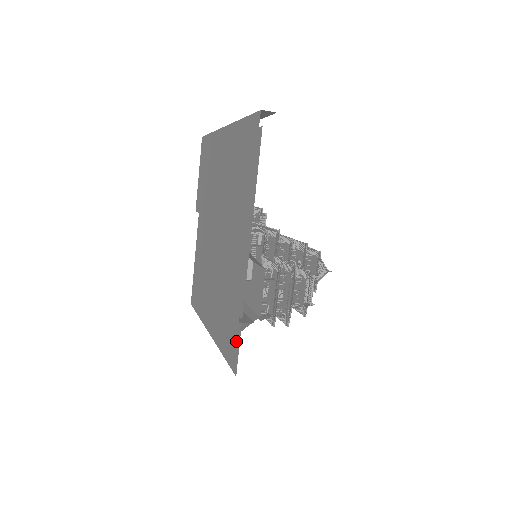
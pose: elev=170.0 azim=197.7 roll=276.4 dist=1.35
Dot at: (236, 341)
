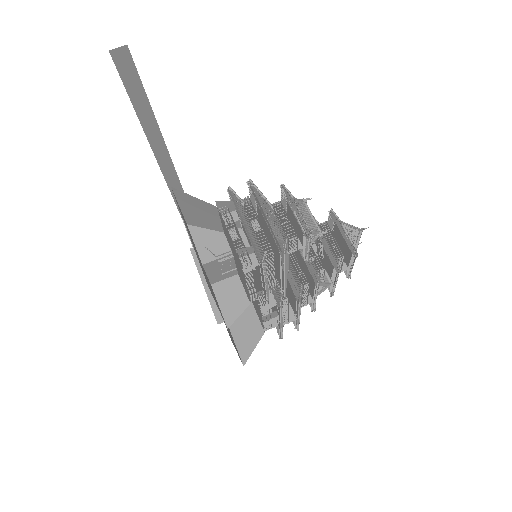
Dot at: occluded
